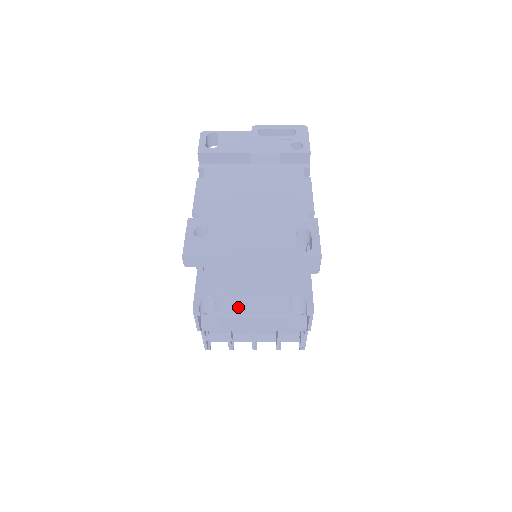
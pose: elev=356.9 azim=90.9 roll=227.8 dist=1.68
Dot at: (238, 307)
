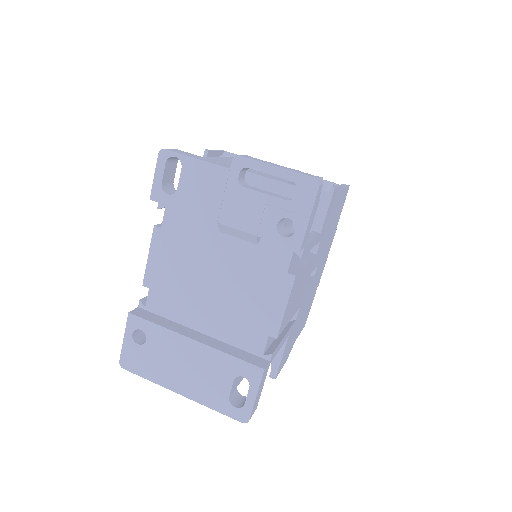
Dot at: occluded
